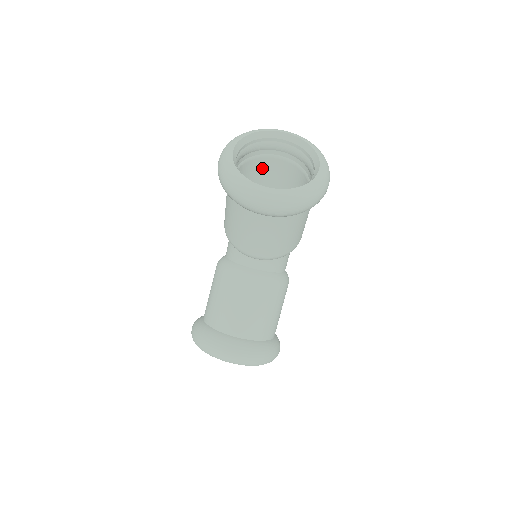
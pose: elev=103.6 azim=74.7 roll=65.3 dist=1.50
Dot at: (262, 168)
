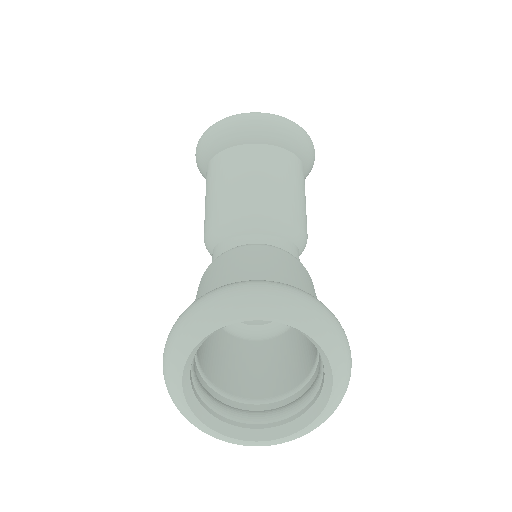
Dot at: occluded
